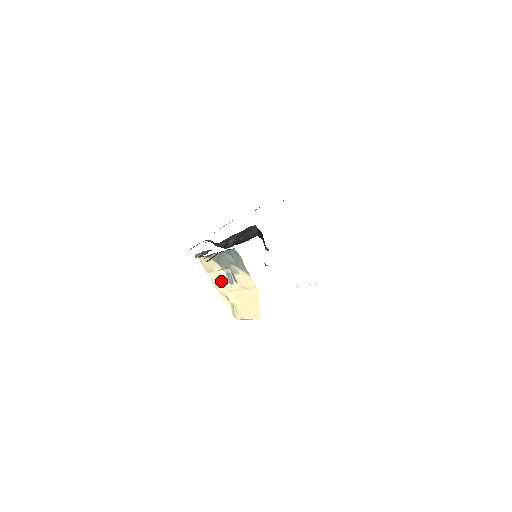
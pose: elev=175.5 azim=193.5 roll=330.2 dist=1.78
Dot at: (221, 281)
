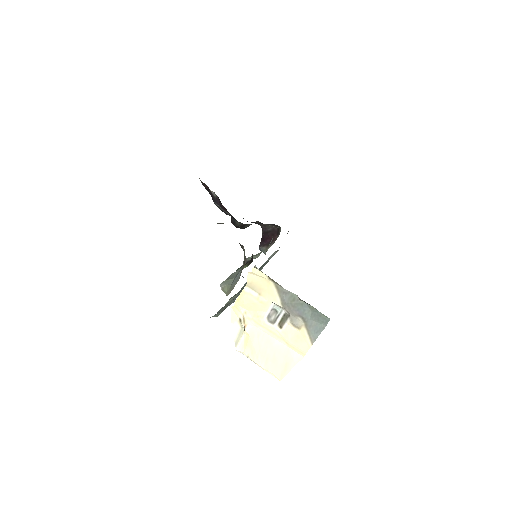
Dot at: (257, 307)
